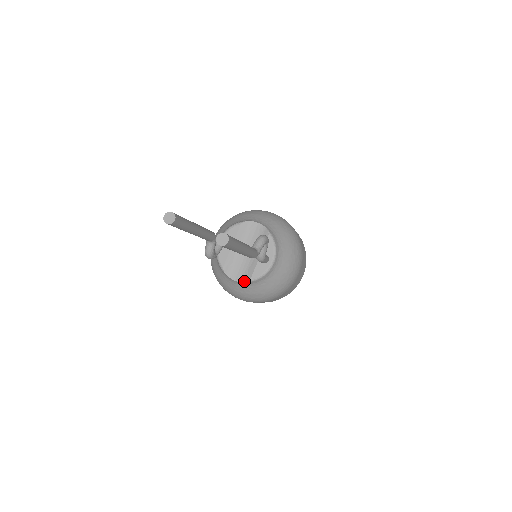
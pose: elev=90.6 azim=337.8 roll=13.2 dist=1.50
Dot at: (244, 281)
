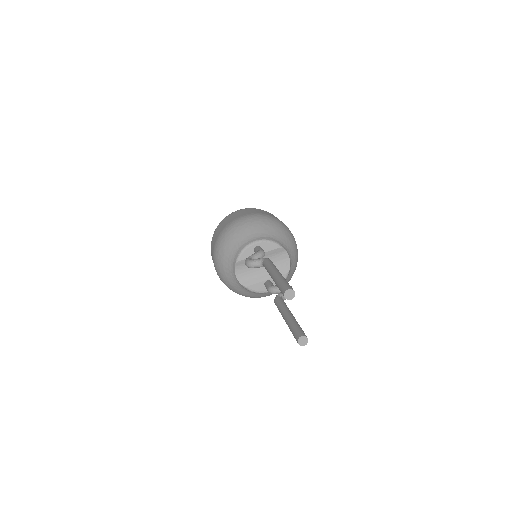
Dot at: (241, 282)
